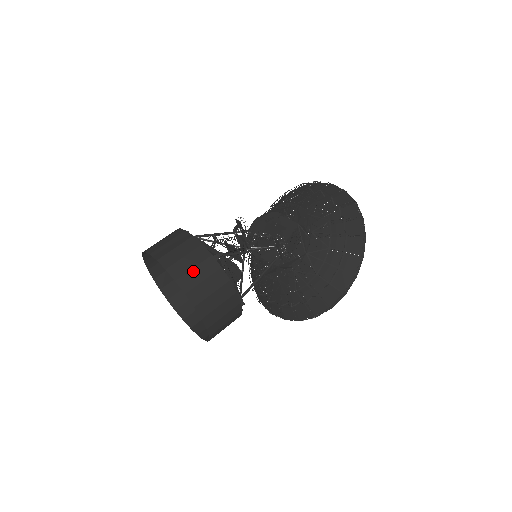
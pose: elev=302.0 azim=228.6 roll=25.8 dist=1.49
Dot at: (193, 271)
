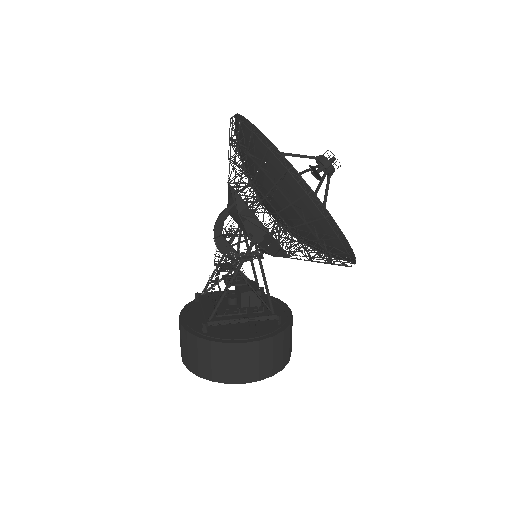
Dot at: (200, 360)
